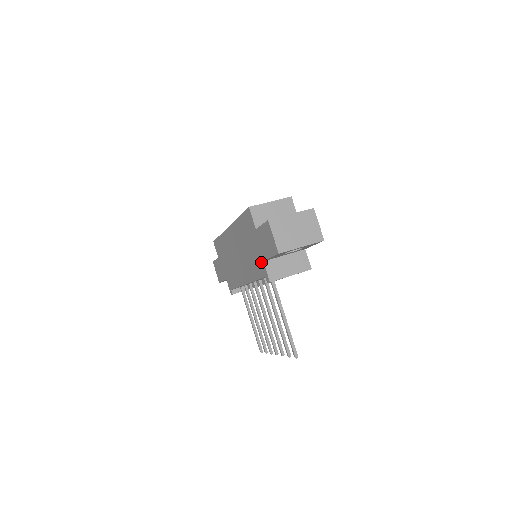
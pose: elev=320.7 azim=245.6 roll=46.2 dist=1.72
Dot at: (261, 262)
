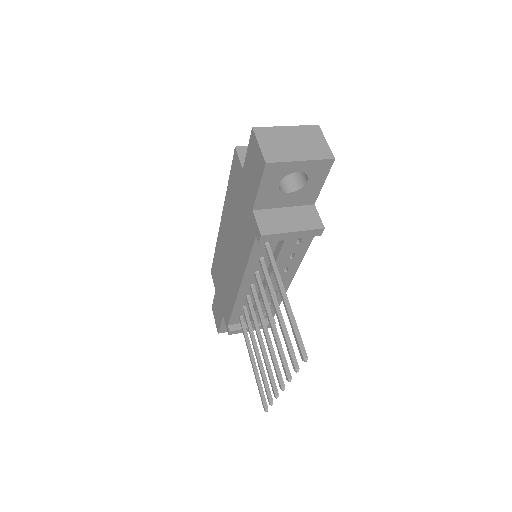
Dot at: (250, 216)
